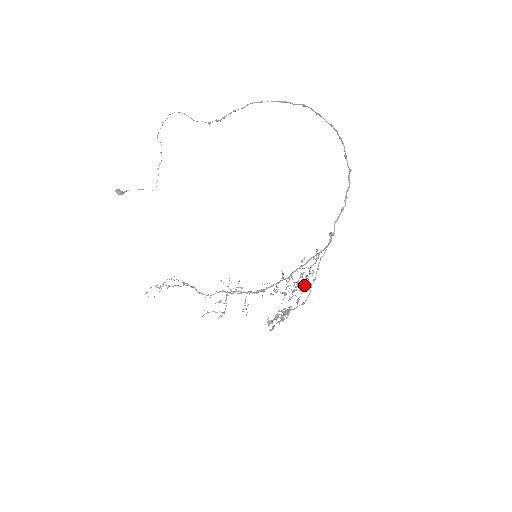
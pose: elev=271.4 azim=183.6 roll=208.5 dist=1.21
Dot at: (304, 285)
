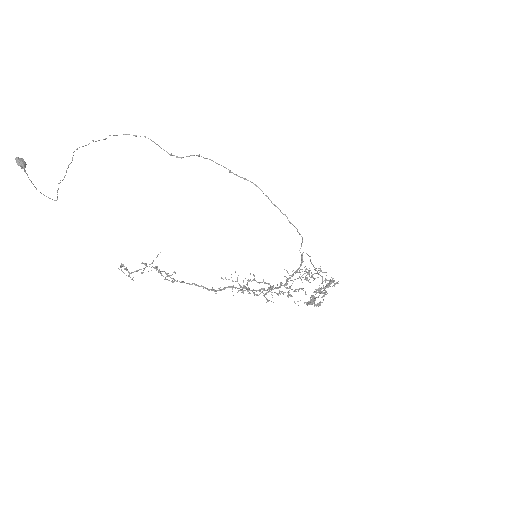
Dot at: occluded
